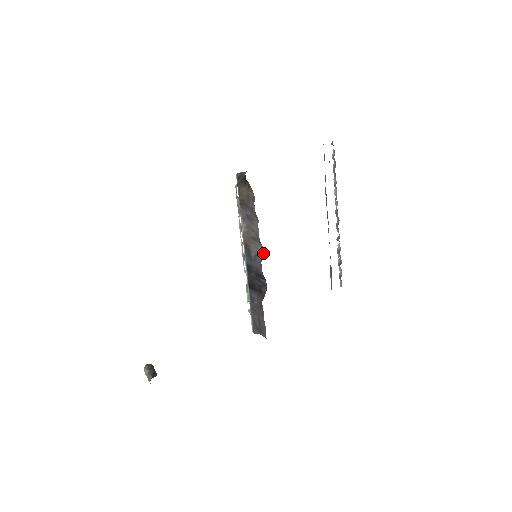
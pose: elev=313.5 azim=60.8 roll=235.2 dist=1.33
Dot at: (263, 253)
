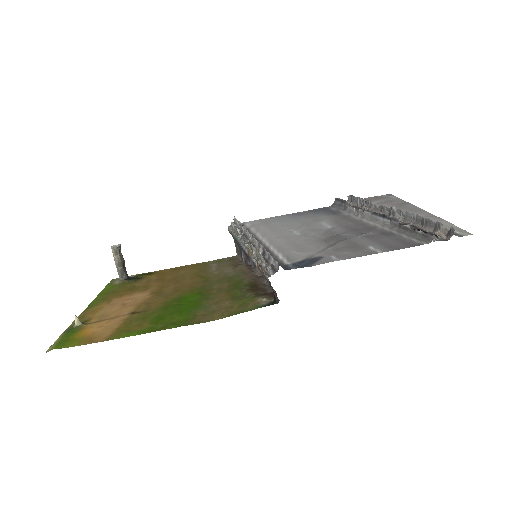
Dot at: occluded
